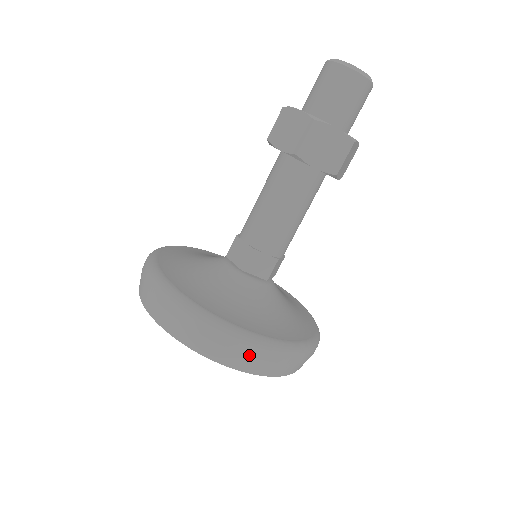
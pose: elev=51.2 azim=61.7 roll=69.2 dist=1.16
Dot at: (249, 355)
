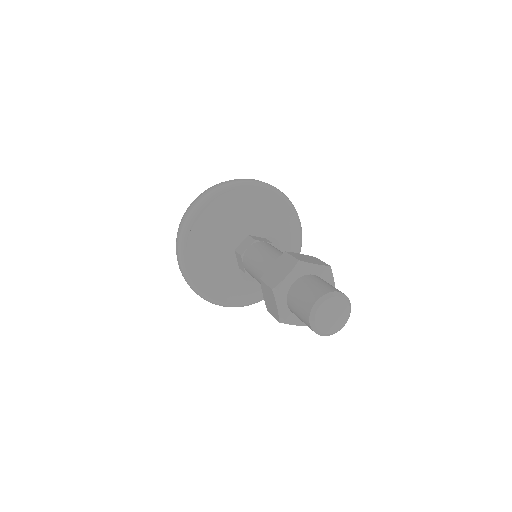
Dot at: occluded
